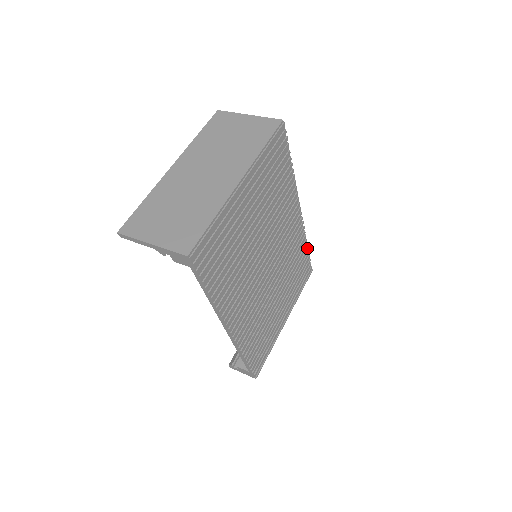
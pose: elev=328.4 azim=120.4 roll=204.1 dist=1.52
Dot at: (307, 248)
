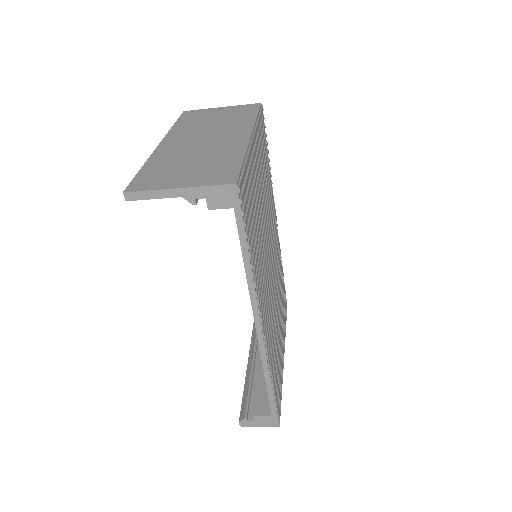
Dot at: occluded
